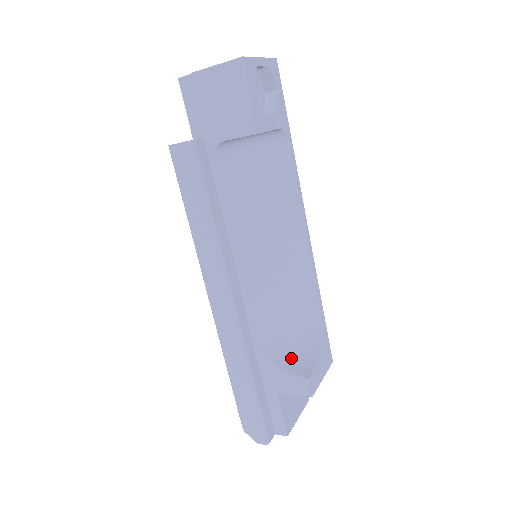
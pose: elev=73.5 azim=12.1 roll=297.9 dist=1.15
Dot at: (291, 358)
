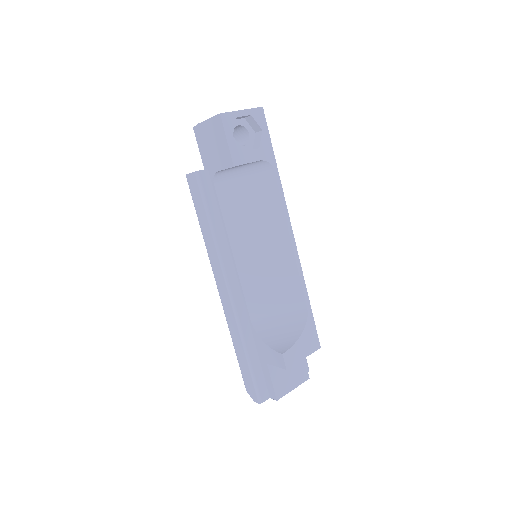
Dot at: (276, 338)
